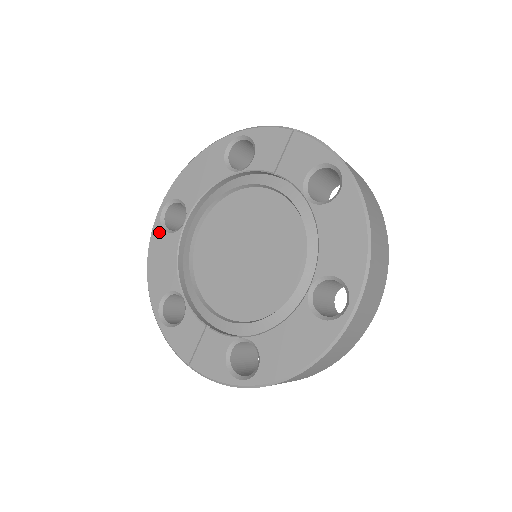
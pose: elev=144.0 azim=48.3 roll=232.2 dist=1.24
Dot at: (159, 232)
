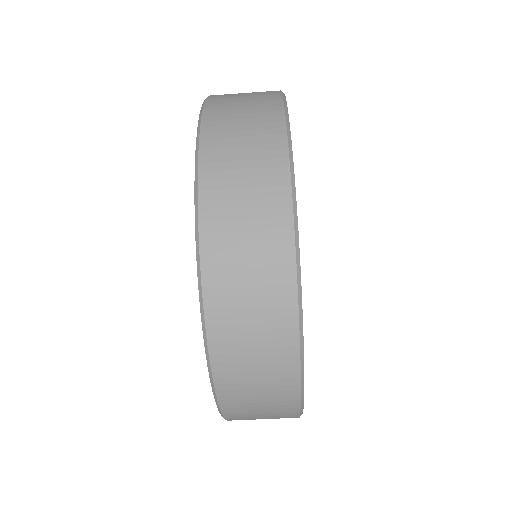
Dot at: occluded
